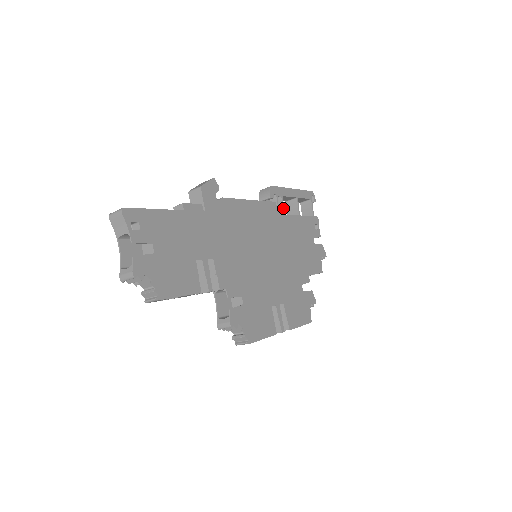
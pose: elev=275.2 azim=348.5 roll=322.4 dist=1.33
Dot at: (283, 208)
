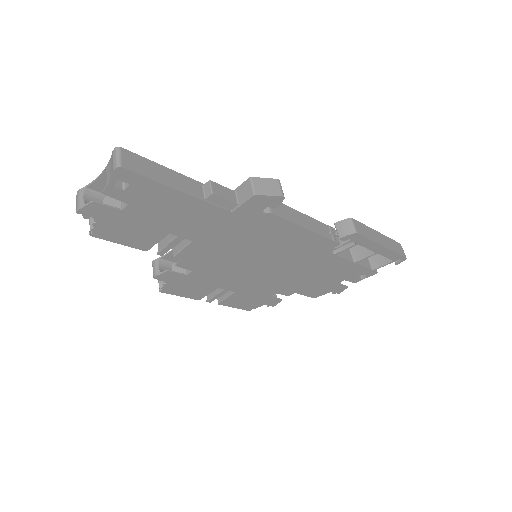
Dot at: occluded
